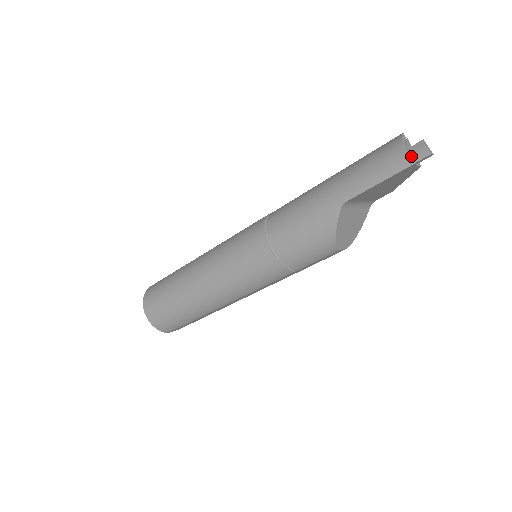
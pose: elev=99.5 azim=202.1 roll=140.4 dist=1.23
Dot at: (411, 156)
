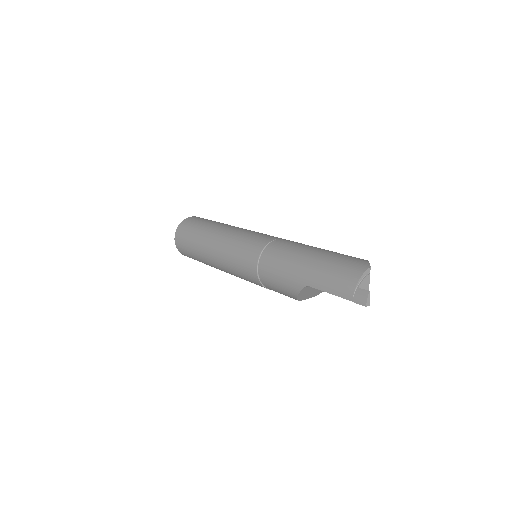
Dot at: (356, 296)
